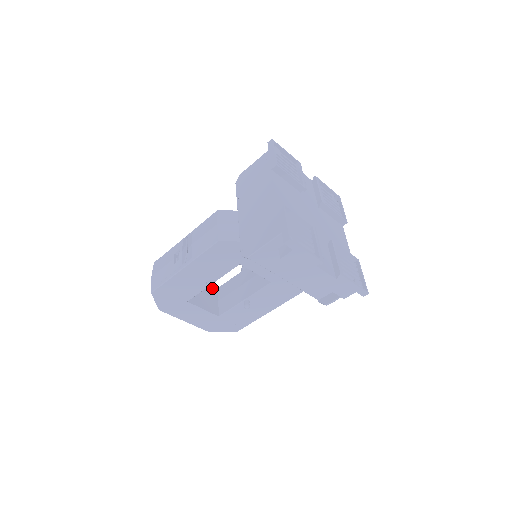
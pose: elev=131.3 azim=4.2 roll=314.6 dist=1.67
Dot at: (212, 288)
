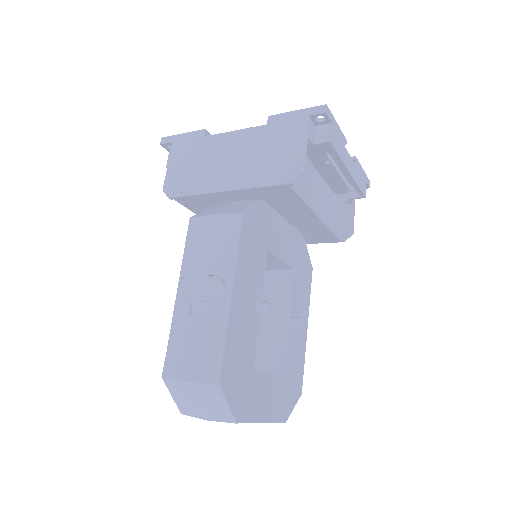
Dot at: occluded
